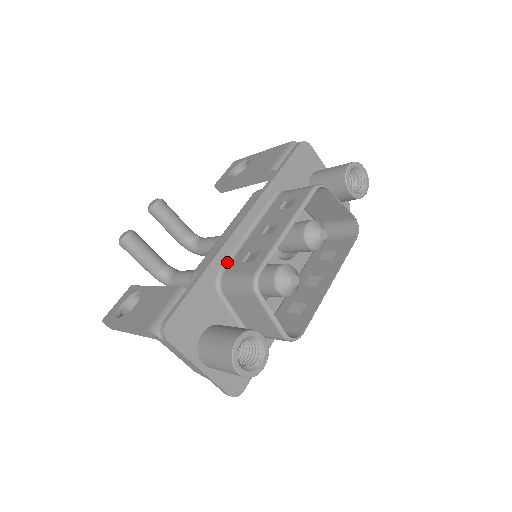
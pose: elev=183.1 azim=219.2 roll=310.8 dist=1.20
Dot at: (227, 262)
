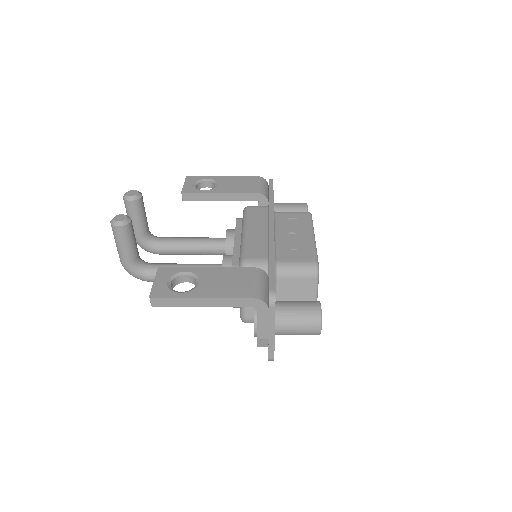
Dot at: (275, 254)
